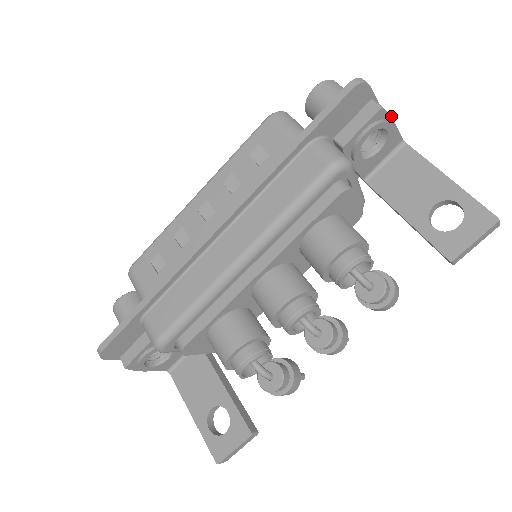
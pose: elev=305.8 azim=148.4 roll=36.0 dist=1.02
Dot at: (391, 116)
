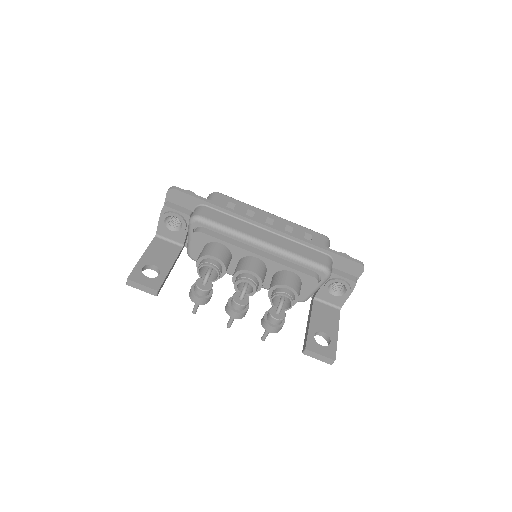
Dot at: occluded
